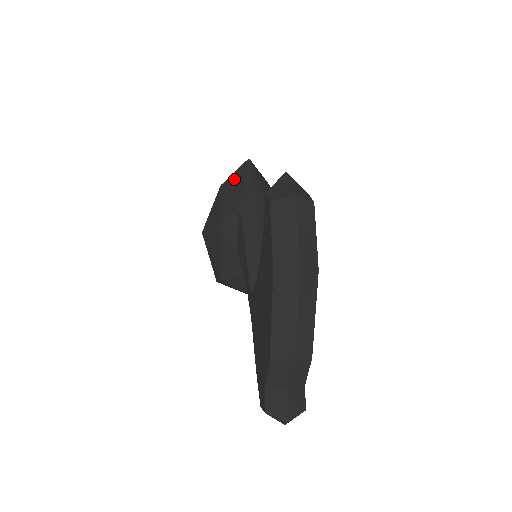
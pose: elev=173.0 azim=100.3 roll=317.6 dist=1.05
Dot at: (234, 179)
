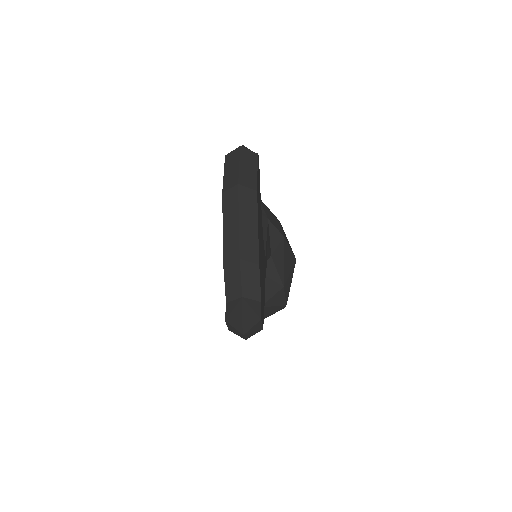
Dot at: occluded
